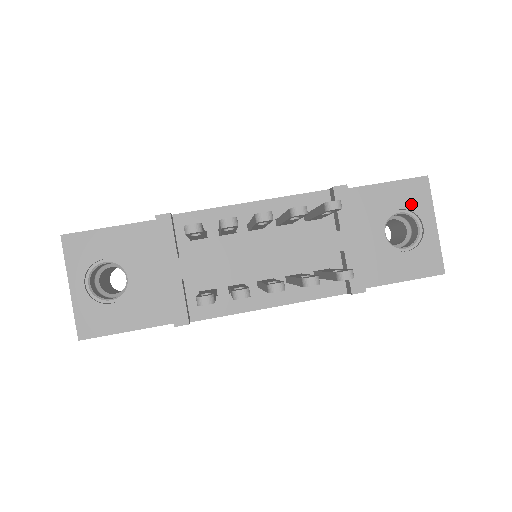
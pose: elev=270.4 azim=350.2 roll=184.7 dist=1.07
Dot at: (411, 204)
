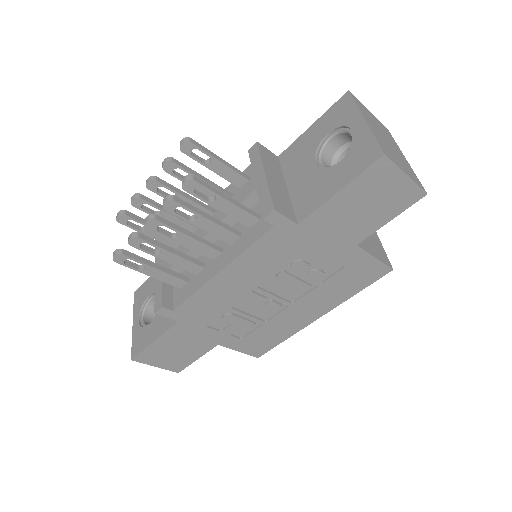
Dot at: (337, 122)
